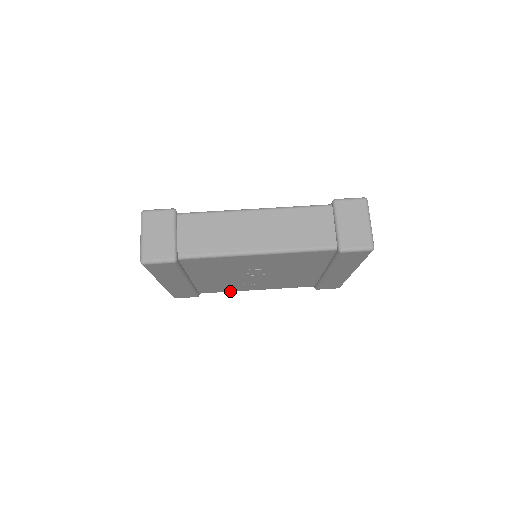
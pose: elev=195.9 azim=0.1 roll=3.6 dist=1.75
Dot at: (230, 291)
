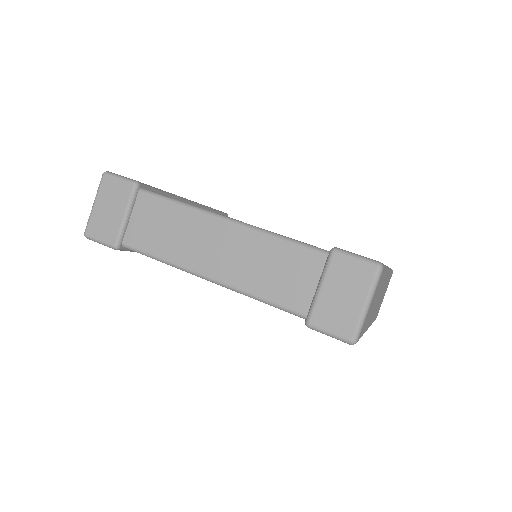
Dot at: occluded
